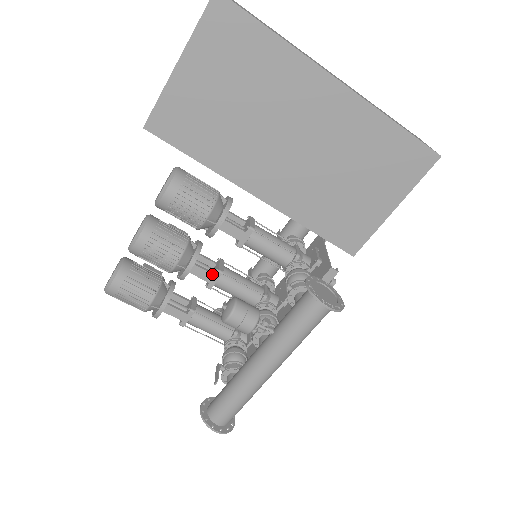
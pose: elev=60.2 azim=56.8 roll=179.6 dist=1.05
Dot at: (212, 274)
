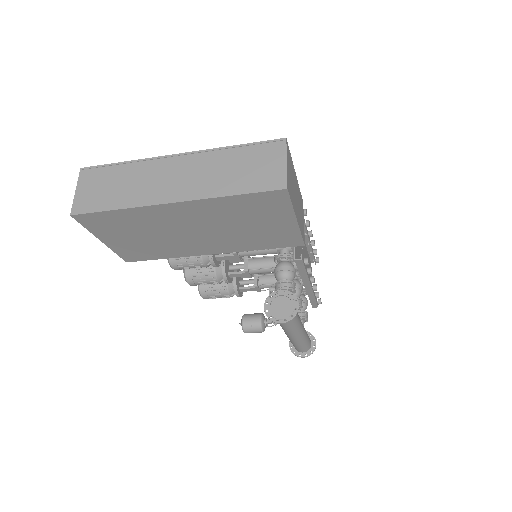
Dot at: (243, 273)
